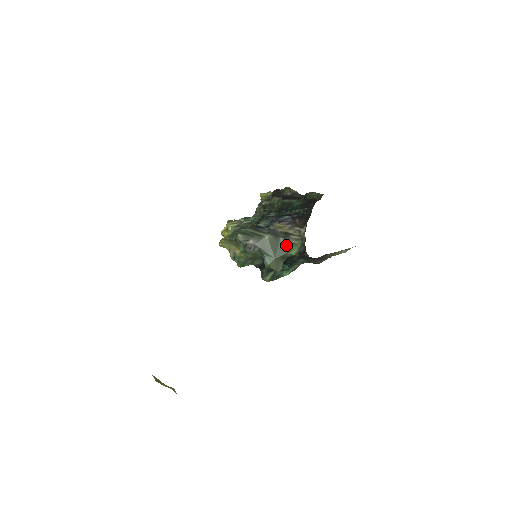
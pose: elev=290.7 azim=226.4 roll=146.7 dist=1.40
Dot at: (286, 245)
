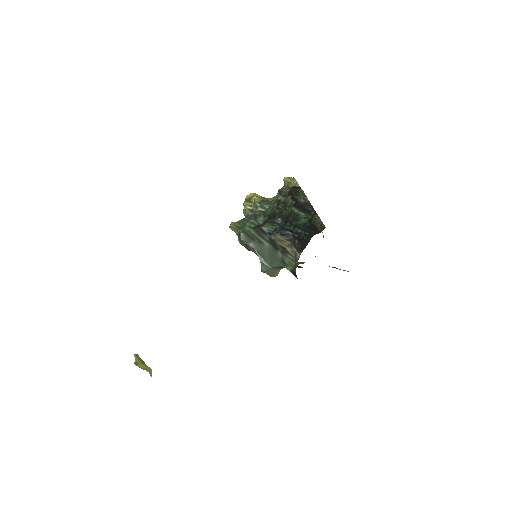
Dot at: (283, 259)
